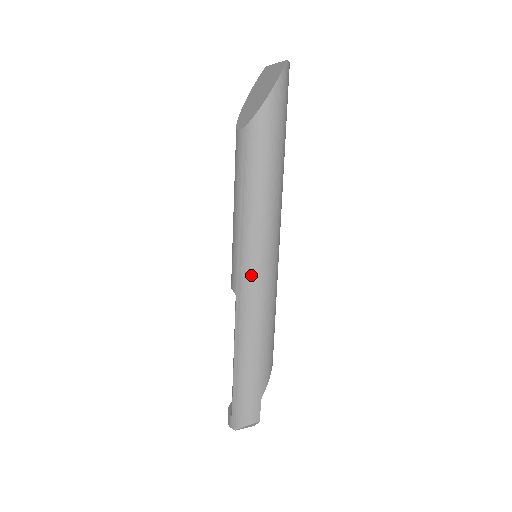
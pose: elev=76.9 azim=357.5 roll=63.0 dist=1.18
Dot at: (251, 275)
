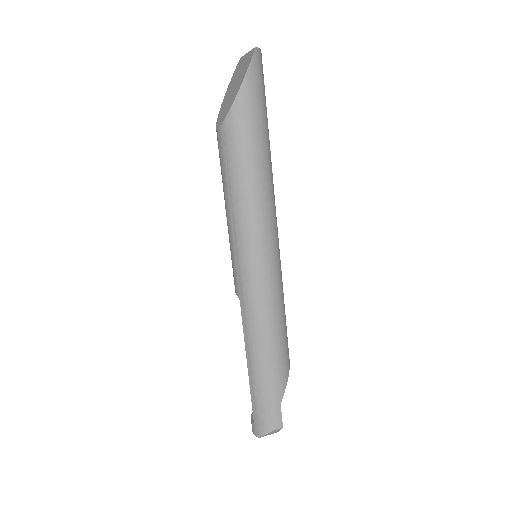
Dot at: (250, 277)
